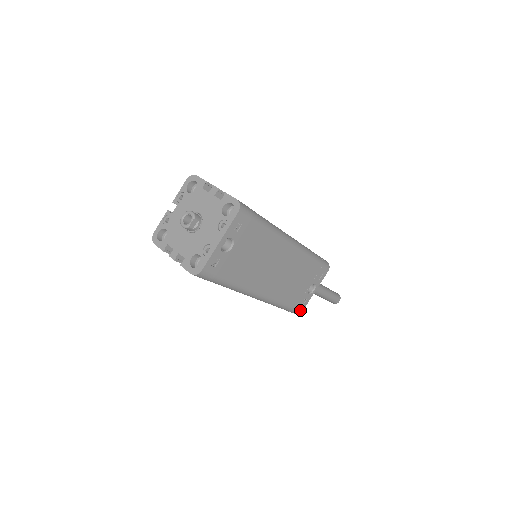
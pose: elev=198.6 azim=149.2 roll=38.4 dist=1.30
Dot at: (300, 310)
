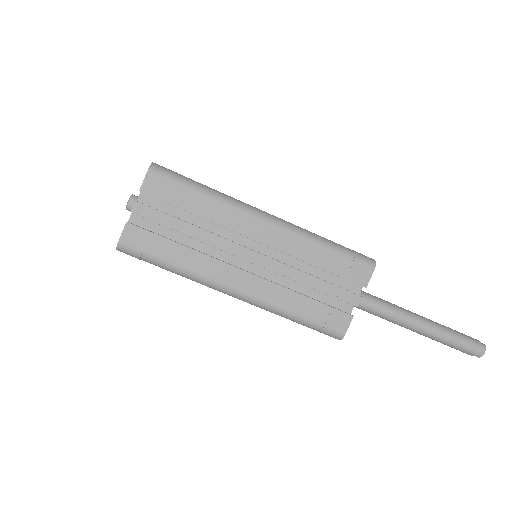
Dot at: (368, 258)
